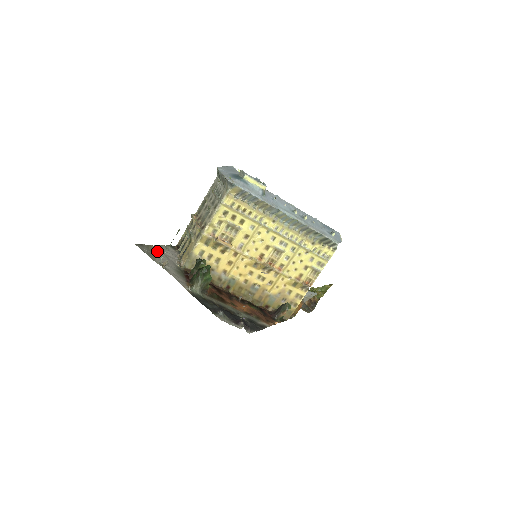
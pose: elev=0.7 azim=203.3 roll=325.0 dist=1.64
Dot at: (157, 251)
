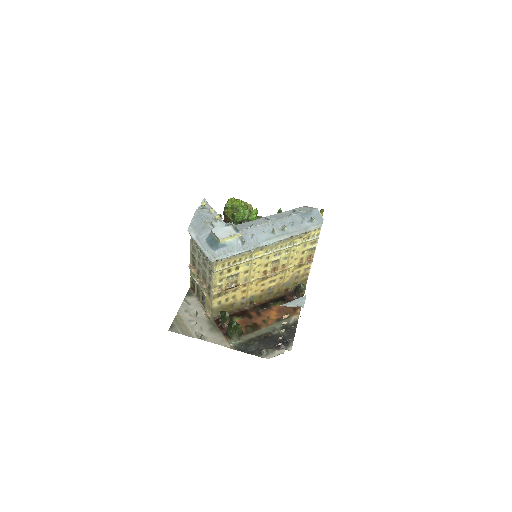
Dot at: (185, 318)
